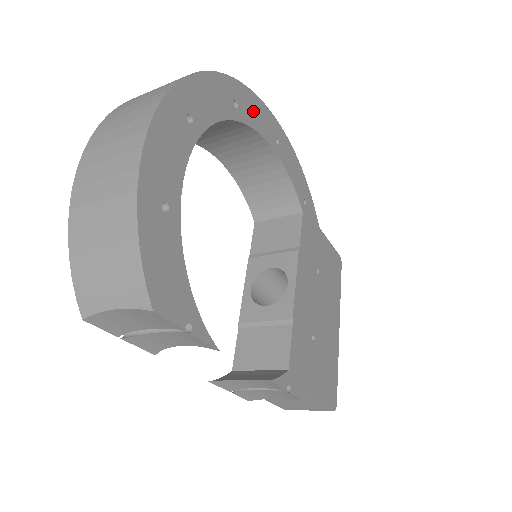
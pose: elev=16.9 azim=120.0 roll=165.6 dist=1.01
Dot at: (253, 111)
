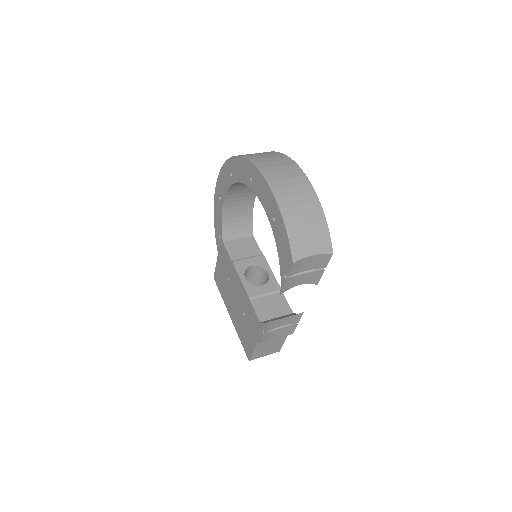
Dot at: occluded
